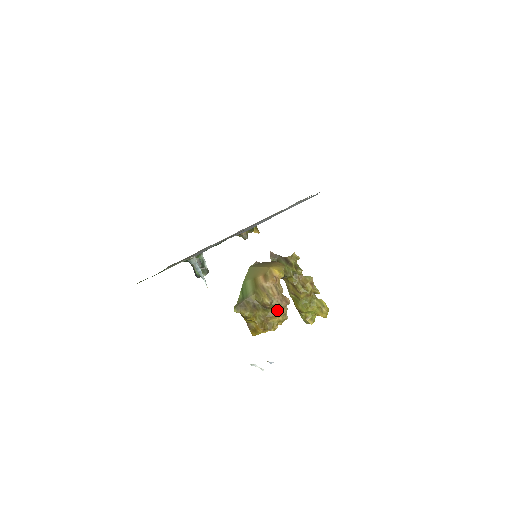
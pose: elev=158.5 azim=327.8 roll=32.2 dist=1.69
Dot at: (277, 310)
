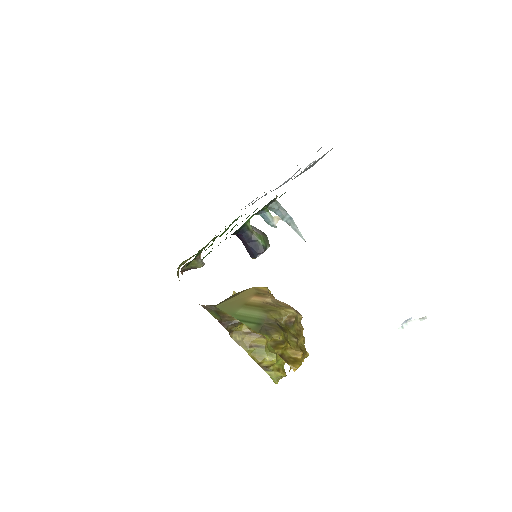
Dot at: (299, 325)
